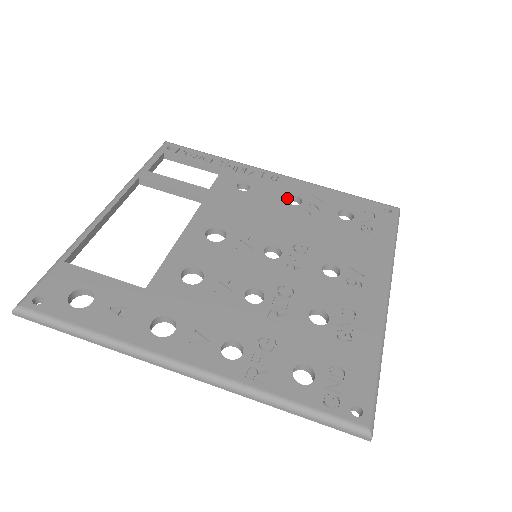
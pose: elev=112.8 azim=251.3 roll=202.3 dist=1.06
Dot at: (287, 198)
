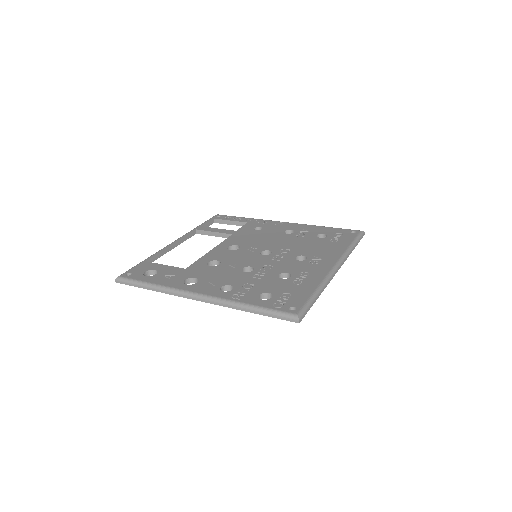
Dot at: (286, 232)
